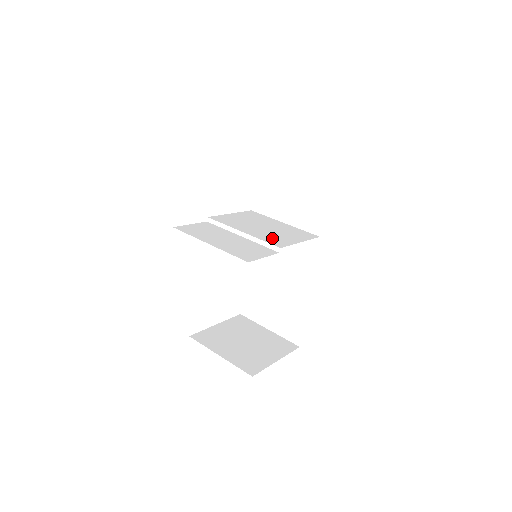
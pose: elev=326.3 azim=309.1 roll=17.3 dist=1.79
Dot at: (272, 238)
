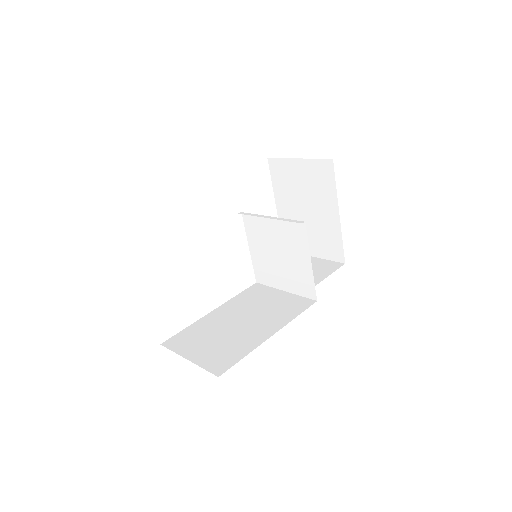
Dot at: (292, 232)
